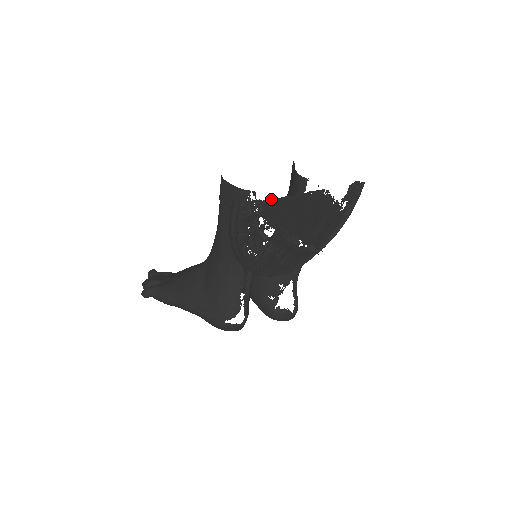
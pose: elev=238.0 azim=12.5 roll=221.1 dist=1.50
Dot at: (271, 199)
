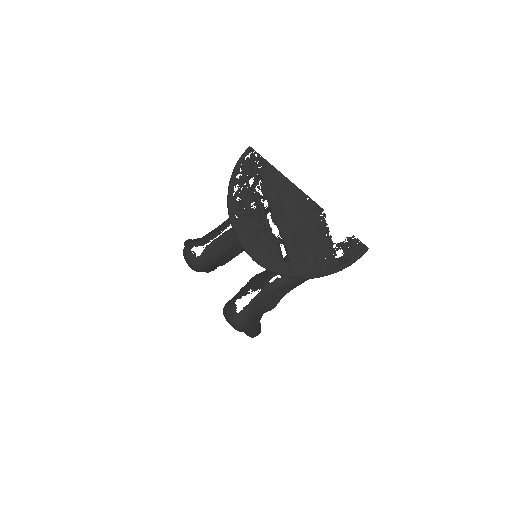
Dot at: occluded
